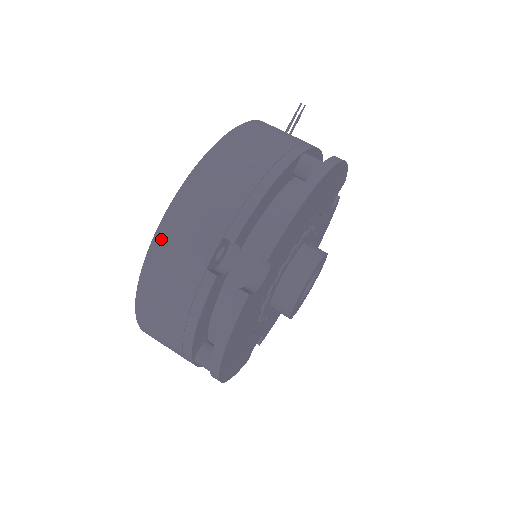
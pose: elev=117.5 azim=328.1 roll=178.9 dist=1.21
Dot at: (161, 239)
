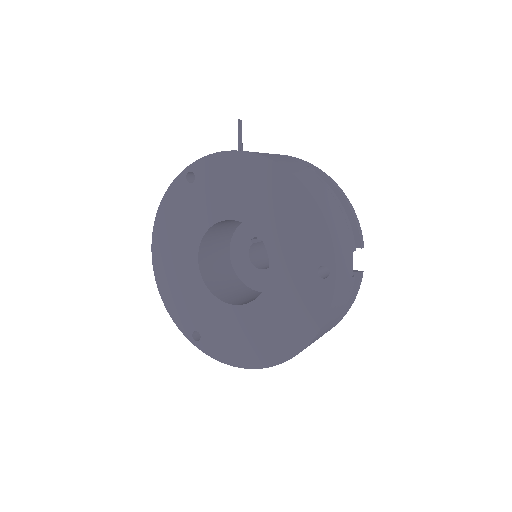
Dot at: (338, 283)
